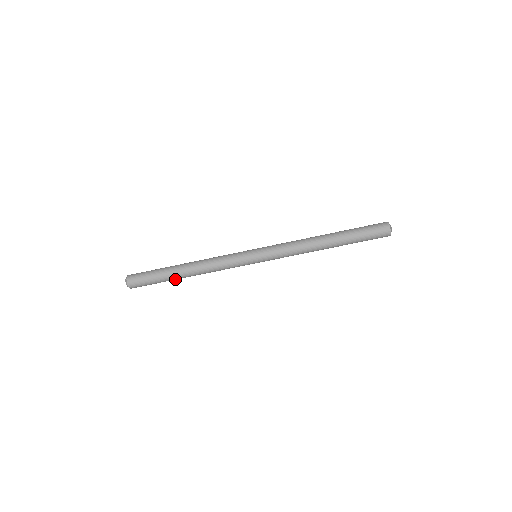
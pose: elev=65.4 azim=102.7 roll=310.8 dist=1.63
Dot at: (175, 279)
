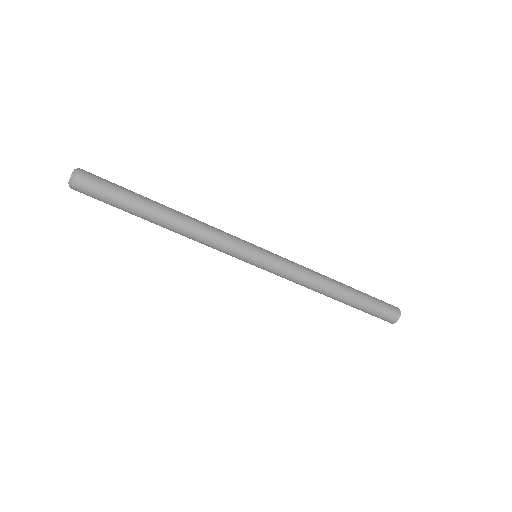
Dot at: (143, 216)
